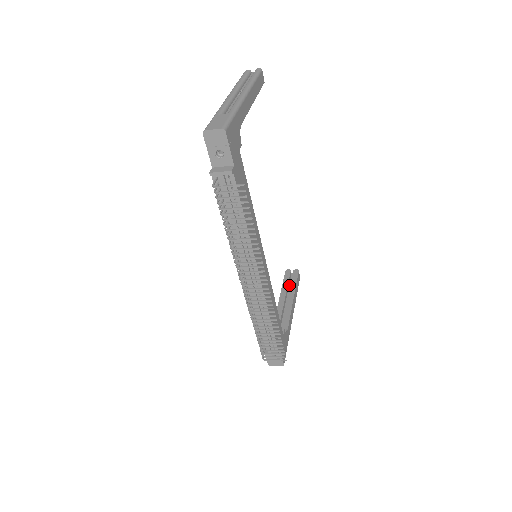
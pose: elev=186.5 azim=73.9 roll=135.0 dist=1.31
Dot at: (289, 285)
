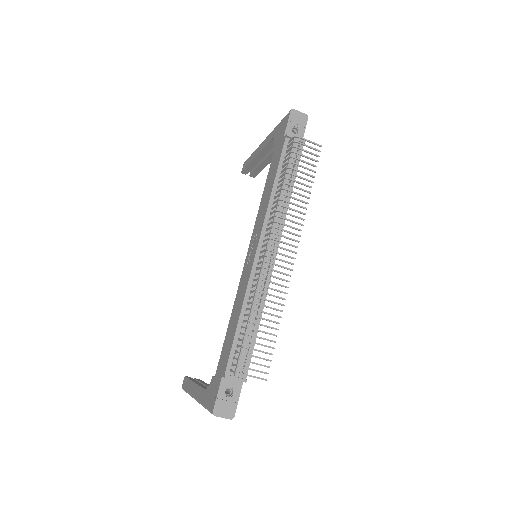
Dot at: occluded
